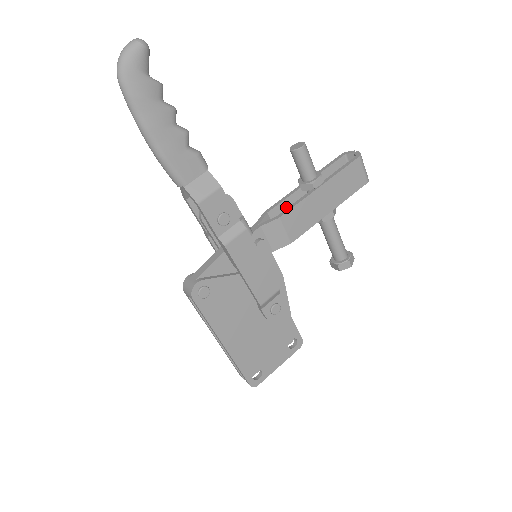
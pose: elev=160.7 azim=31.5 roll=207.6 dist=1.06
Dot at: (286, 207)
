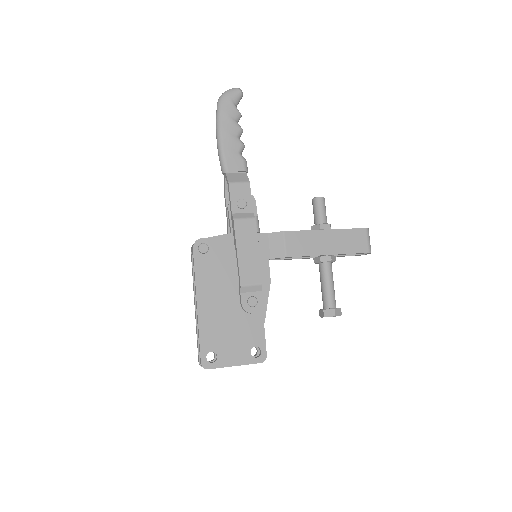
Dot at: occluded
